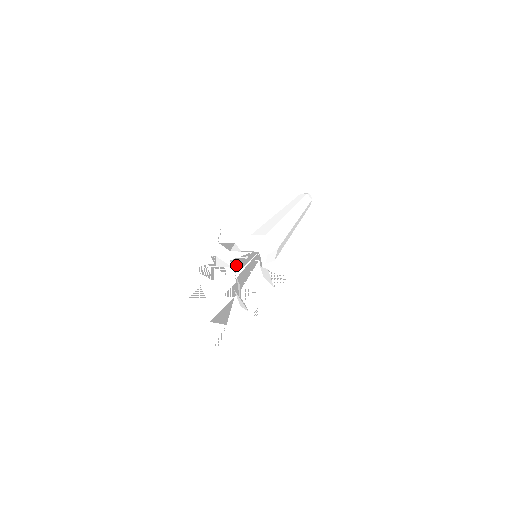
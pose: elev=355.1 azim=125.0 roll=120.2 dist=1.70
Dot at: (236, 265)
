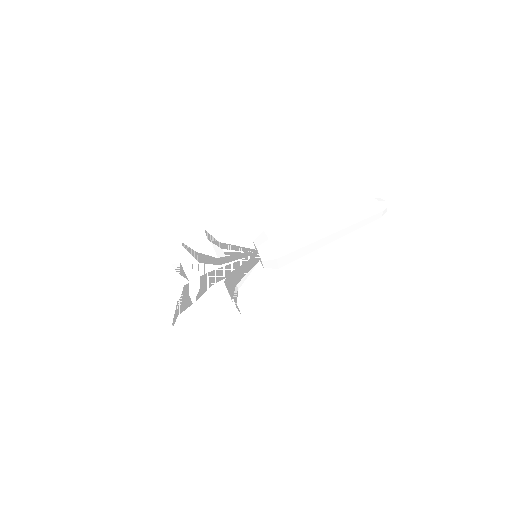
Dot at: (222, 258)
